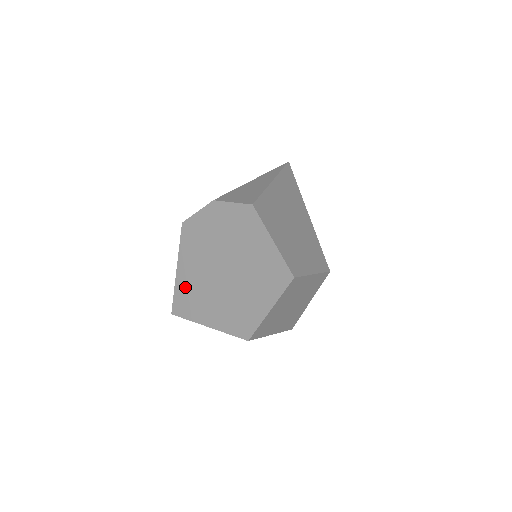
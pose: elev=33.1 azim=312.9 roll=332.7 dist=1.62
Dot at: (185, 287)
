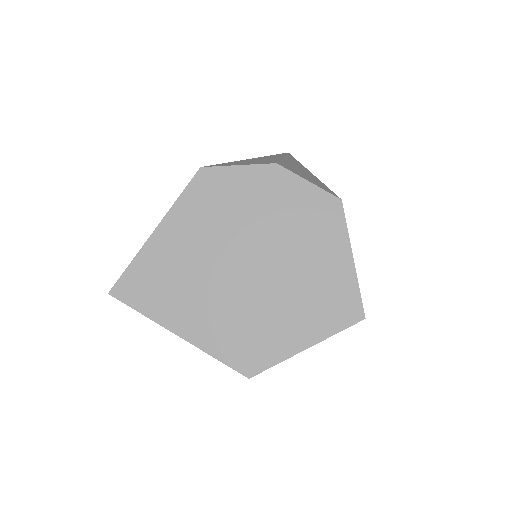
Dot at: (160, 263)
